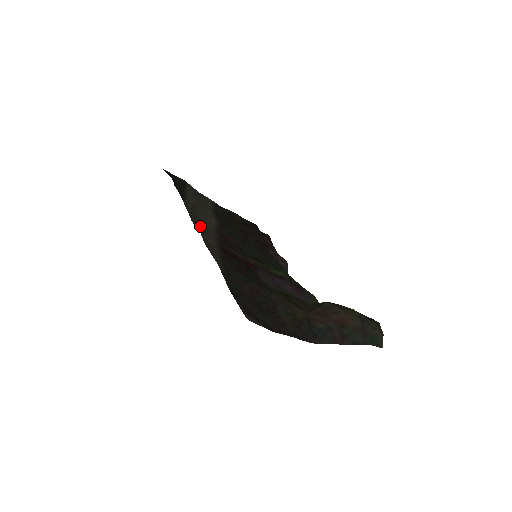
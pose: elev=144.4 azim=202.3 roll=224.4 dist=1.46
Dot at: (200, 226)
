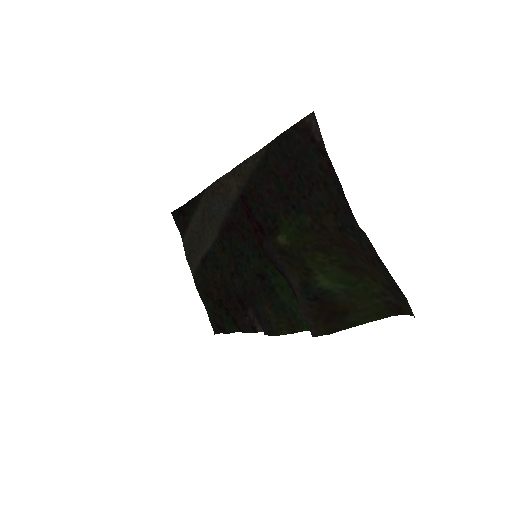
Dot at: (219, 192)
